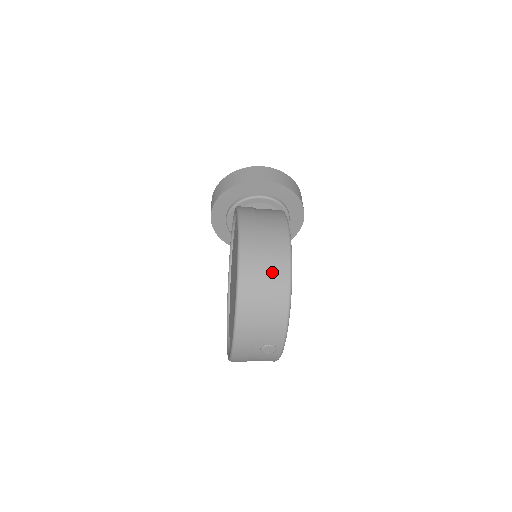
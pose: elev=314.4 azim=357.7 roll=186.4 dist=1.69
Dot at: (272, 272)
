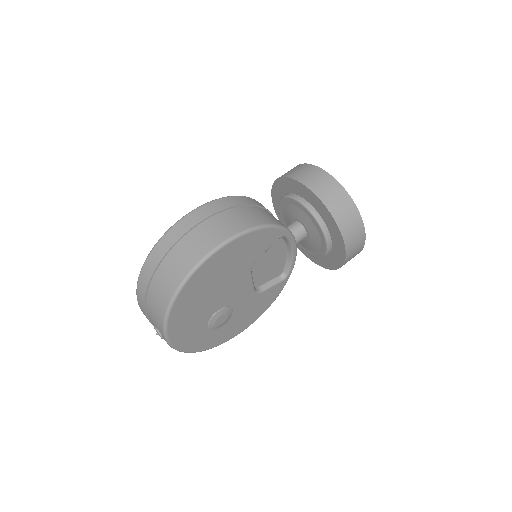
Dot at: (172, 268)
